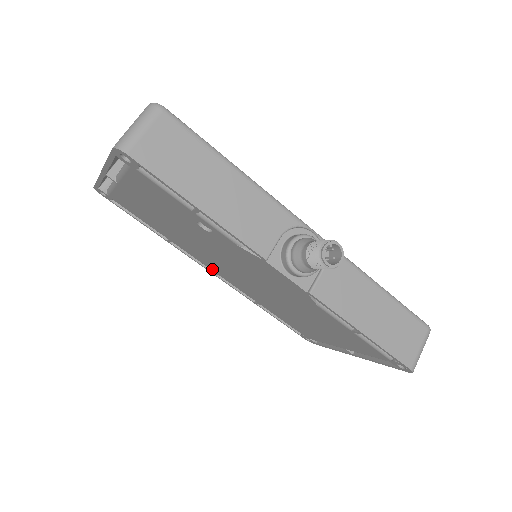
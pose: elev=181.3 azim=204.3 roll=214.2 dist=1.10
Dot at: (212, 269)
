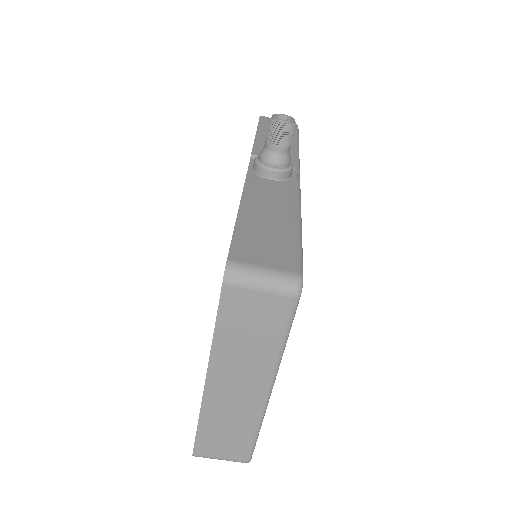
Dot at: occluded
